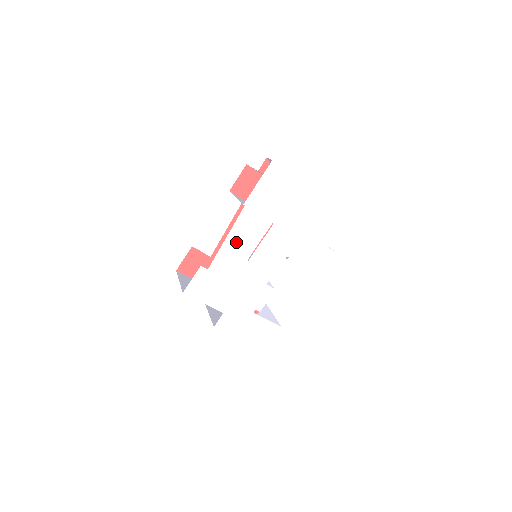
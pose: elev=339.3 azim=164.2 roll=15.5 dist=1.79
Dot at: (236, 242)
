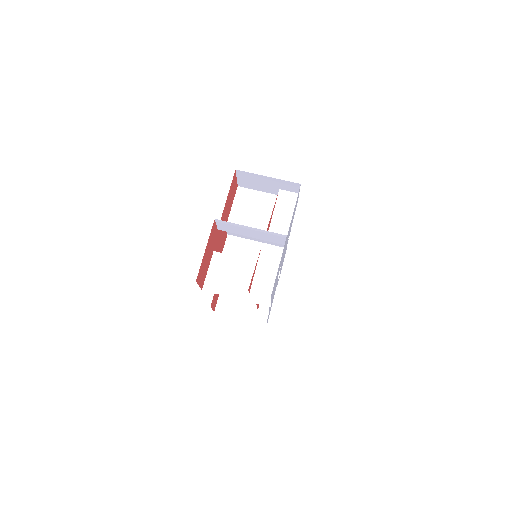
Dot at: occluded
